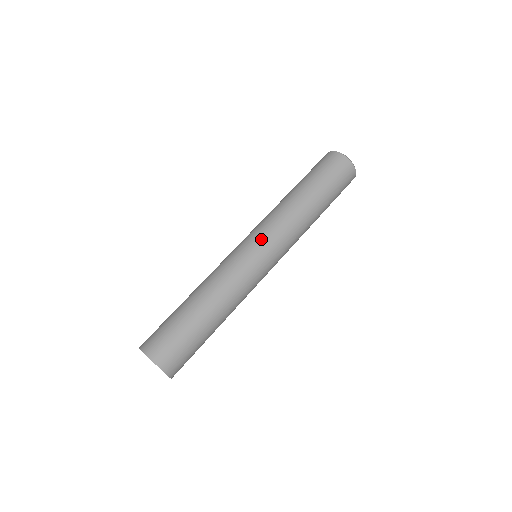
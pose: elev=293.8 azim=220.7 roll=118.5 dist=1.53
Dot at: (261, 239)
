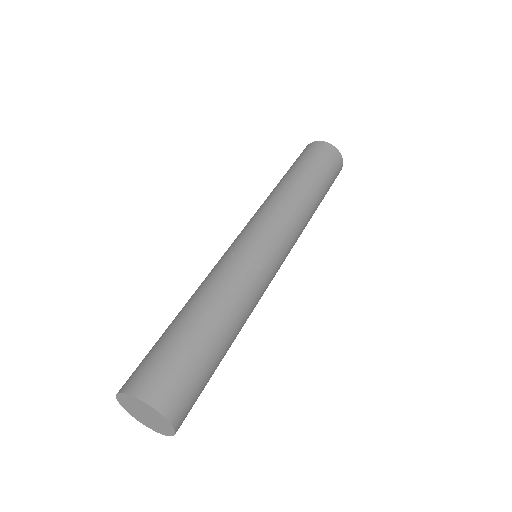
Dot at: (266, 230)
